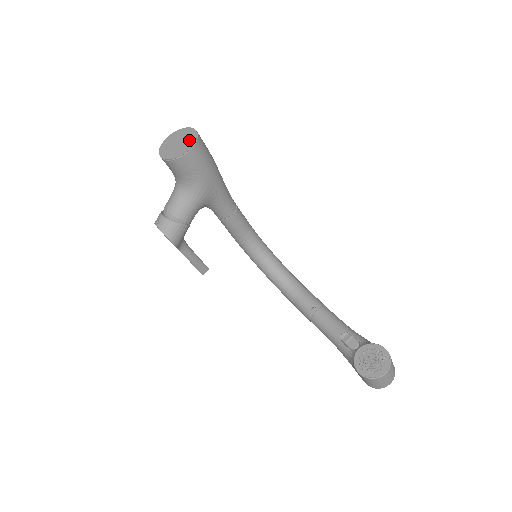
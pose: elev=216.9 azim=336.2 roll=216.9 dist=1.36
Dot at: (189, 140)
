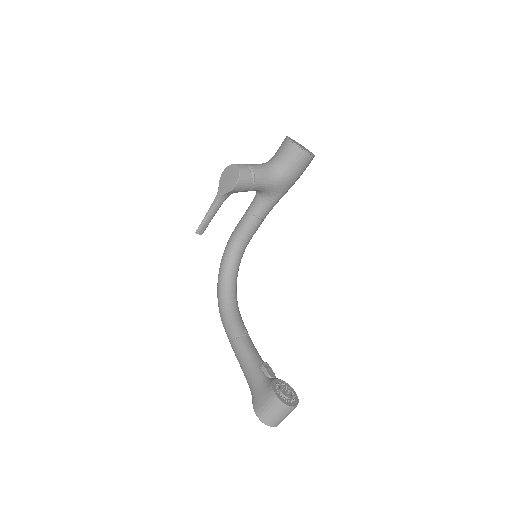
Dot at: (310, 152)
